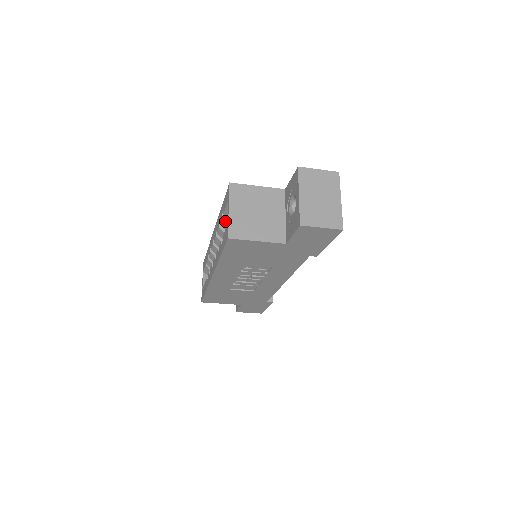
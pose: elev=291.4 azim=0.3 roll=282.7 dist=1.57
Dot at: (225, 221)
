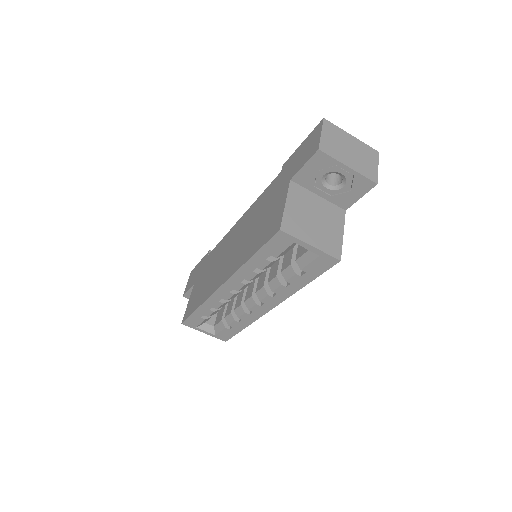
Dot at: (274, 261)
